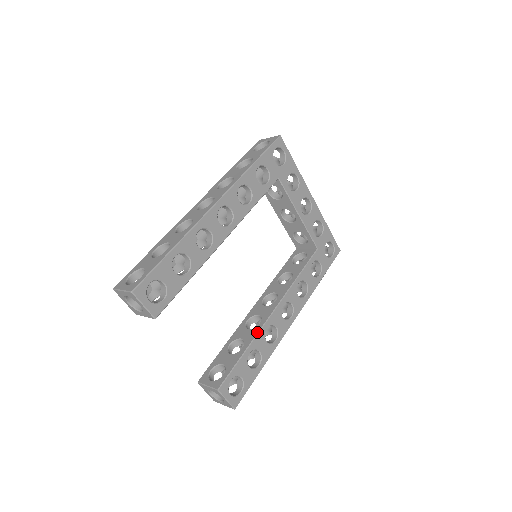
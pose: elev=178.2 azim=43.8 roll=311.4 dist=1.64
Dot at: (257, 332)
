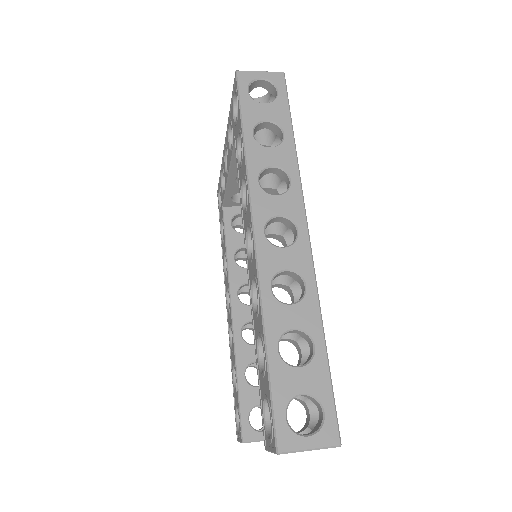
Dot at: occluded
